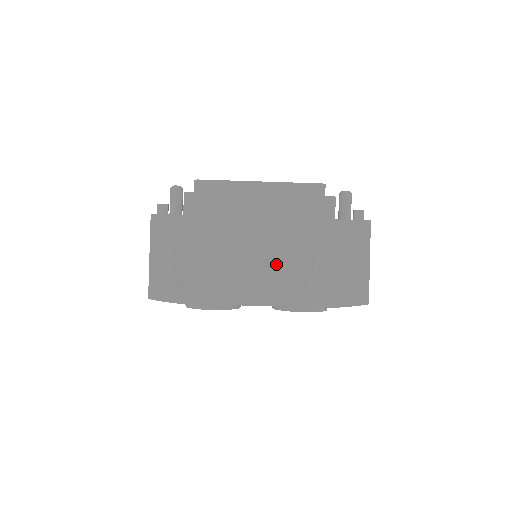
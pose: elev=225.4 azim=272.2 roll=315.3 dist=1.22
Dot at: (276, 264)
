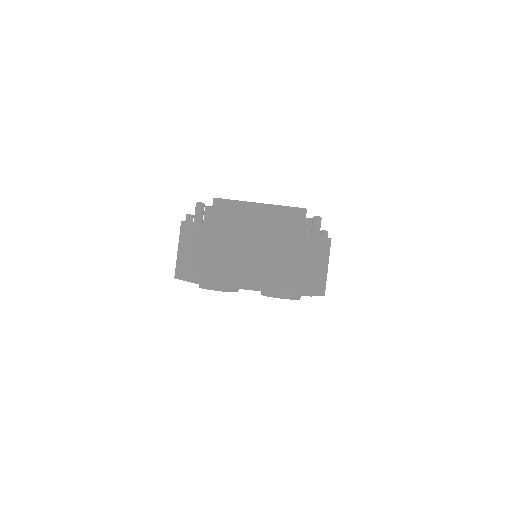
Dot at: (263, 262)
